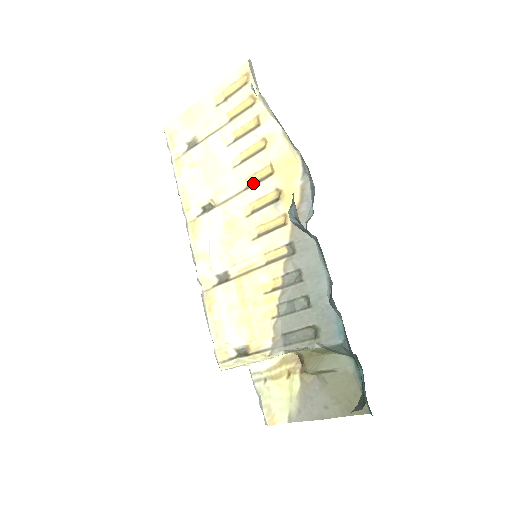
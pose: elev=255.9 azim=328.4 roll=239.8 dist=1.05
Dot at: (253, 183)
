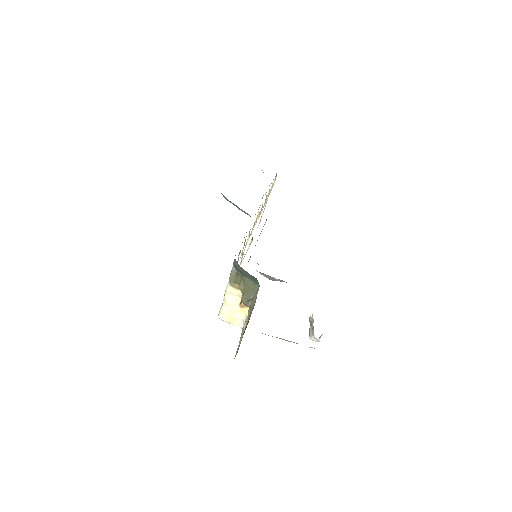
Dot at: (259, 216)
